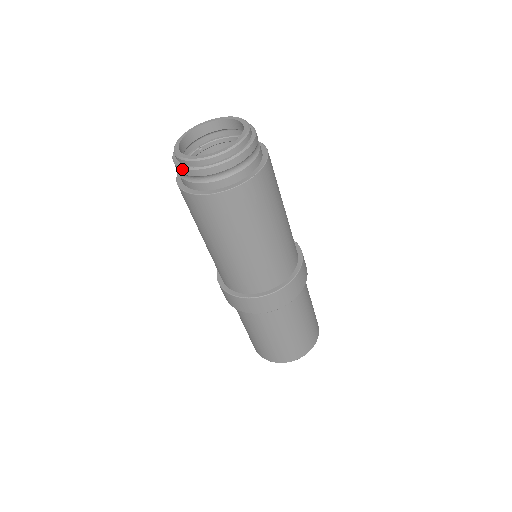
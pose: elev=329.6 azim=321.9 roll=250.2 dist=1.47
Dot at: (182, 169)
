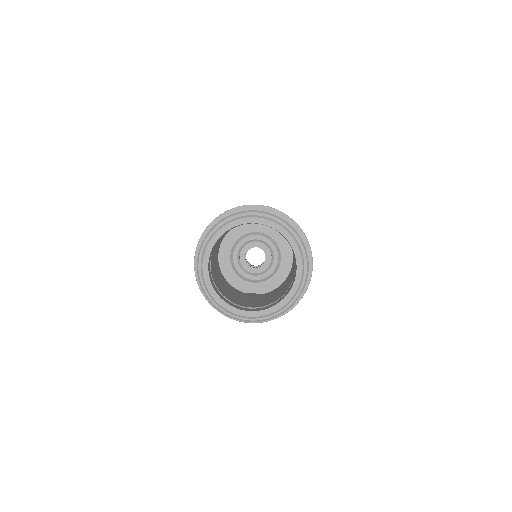
Dot at: occluded
